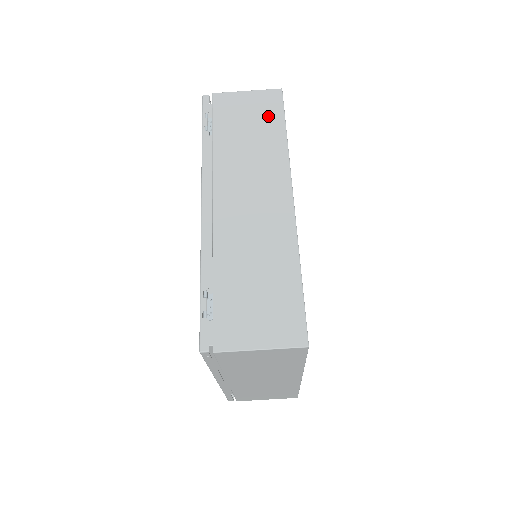
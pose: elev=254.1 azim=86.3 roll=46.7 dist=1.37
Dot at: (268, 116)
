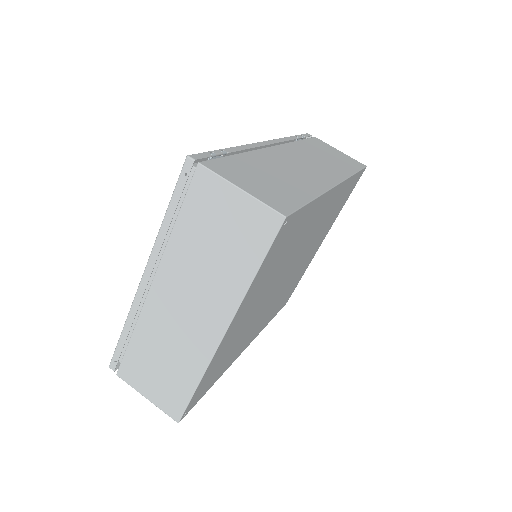
Dot at: (347, 163)
